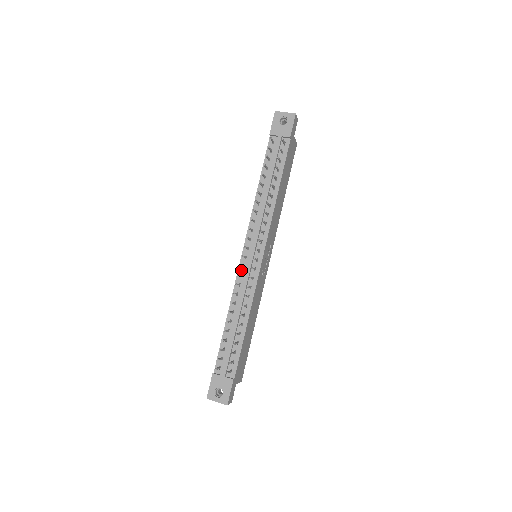
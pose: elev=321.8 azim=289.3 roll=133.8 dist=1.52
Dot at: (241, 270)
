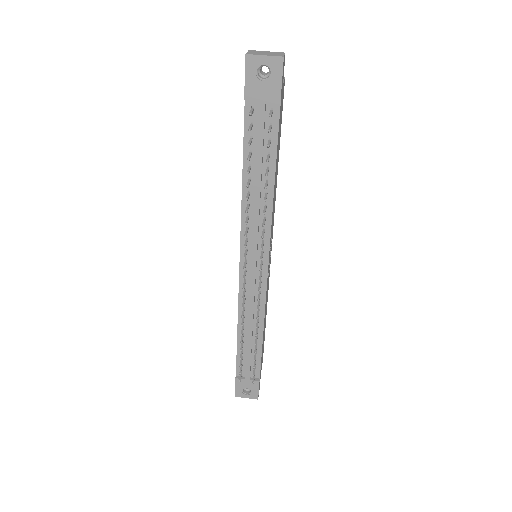
Dot at: occluded
